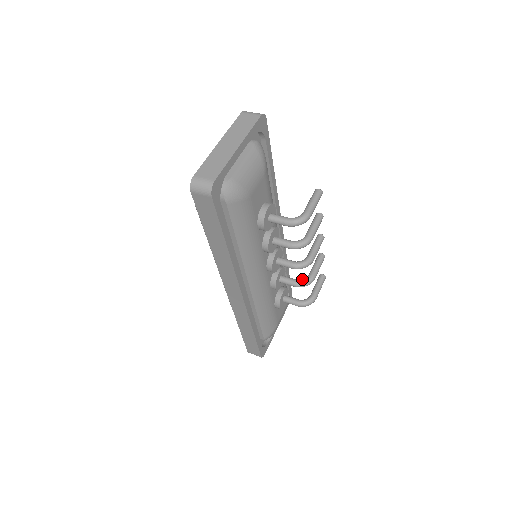
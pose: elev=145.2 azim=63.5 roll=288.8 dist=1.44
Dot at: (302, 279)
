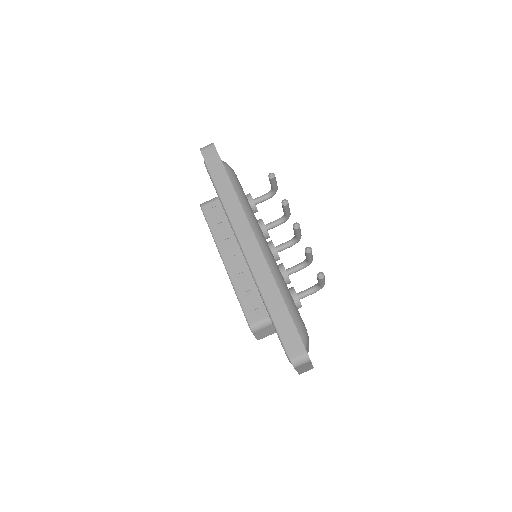
Dot at: (283, 221)
